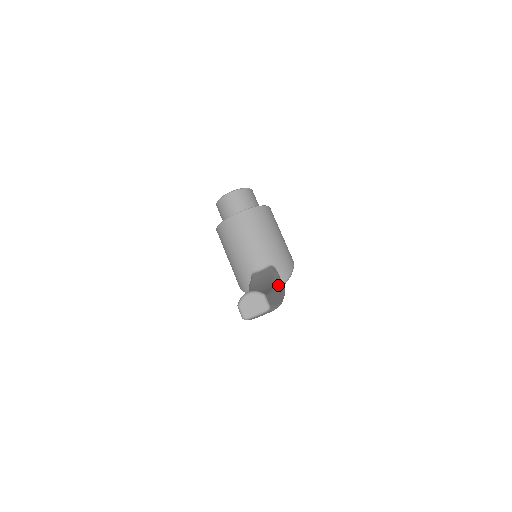
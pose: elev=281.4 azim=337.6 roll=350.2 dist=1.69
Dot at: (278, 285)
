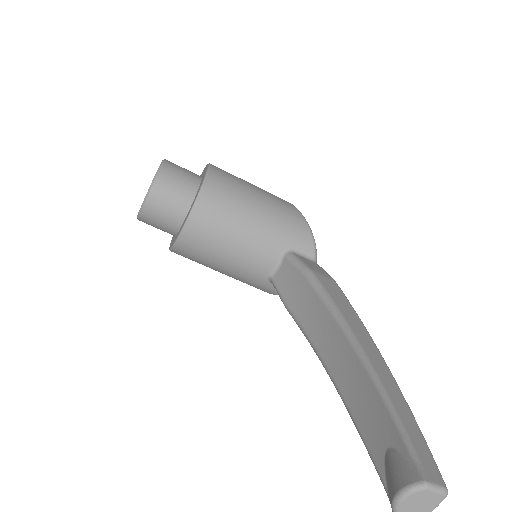
Dot at: (345, 318)
